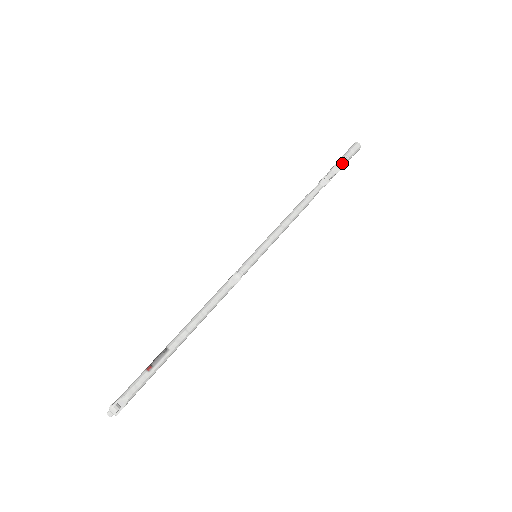
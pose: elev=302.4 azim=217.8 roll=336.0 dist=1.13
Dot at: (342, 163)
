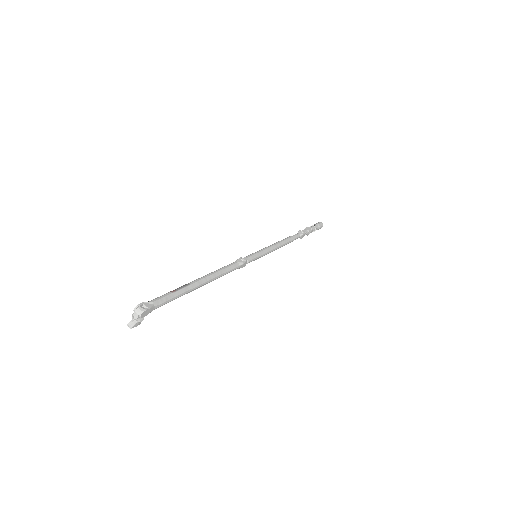
Dot at: (312, 228)
